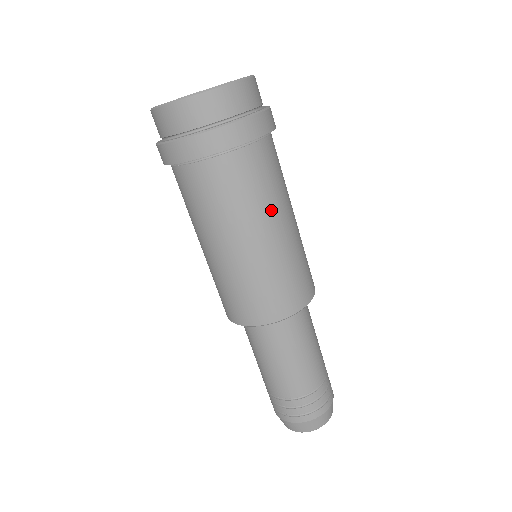
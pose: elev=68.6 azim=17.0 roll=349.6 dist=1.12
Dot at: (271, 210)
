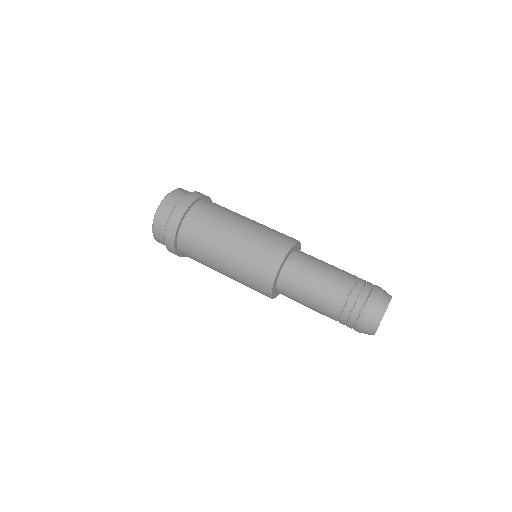
Dot at: (231, 218)
